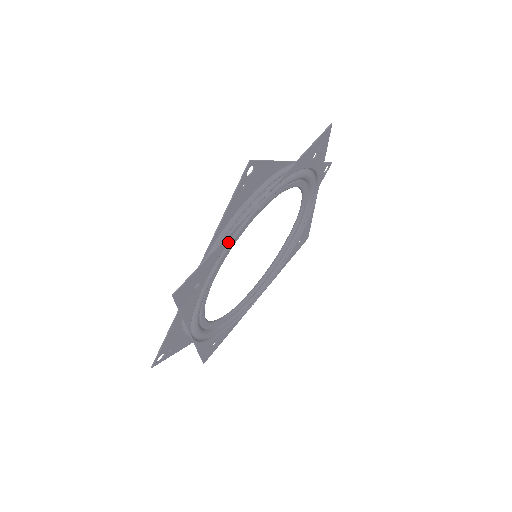
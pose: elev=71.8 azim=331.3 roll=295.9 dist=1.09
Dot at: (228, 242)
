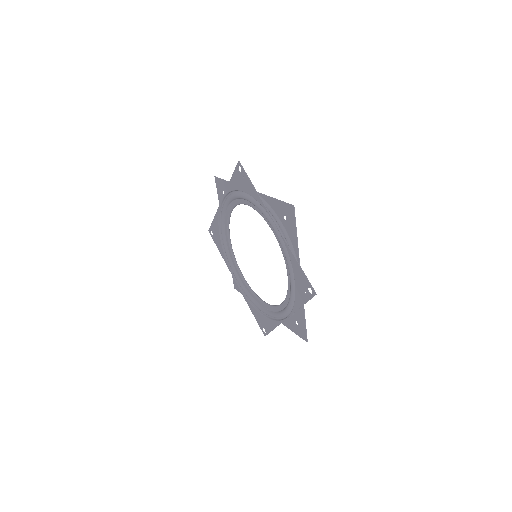
Dot at: occluded
